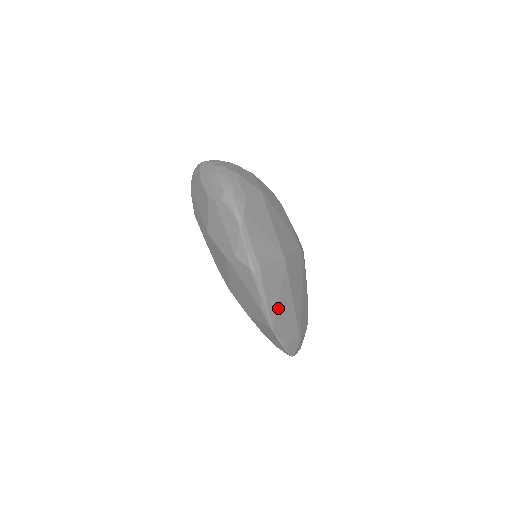
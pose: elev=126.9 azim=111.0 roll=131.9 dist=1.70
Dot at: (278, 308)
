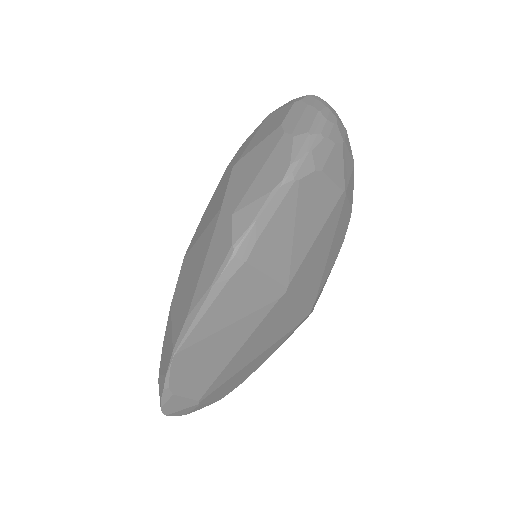
Dot at: (211, 337)
